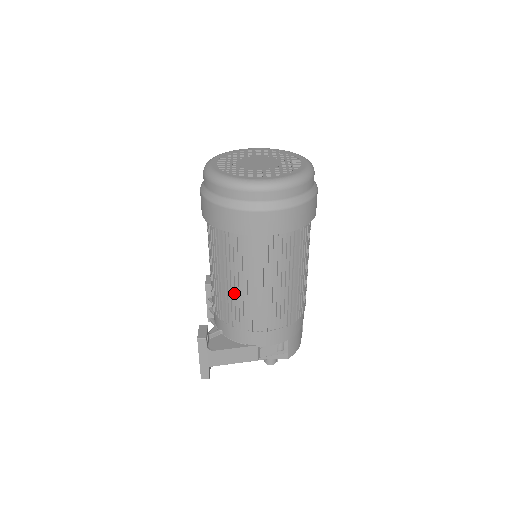
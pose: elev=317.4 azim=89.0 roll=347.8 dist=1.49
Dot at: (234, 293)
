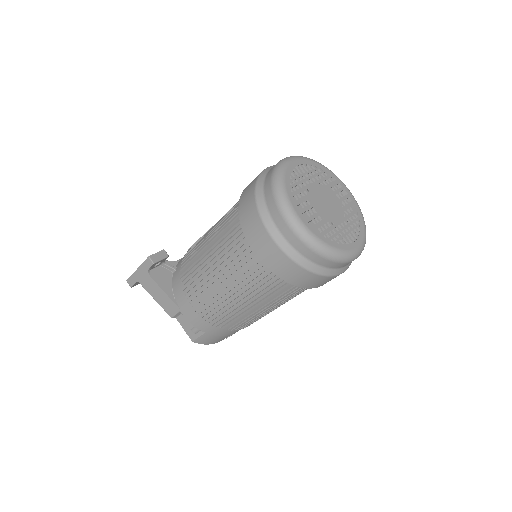
Dot at: (203, 262)
